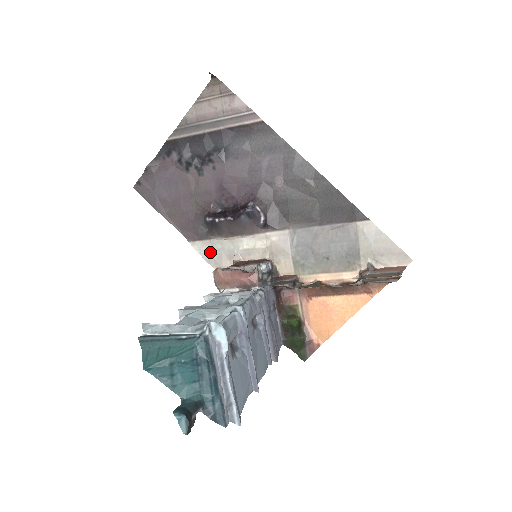
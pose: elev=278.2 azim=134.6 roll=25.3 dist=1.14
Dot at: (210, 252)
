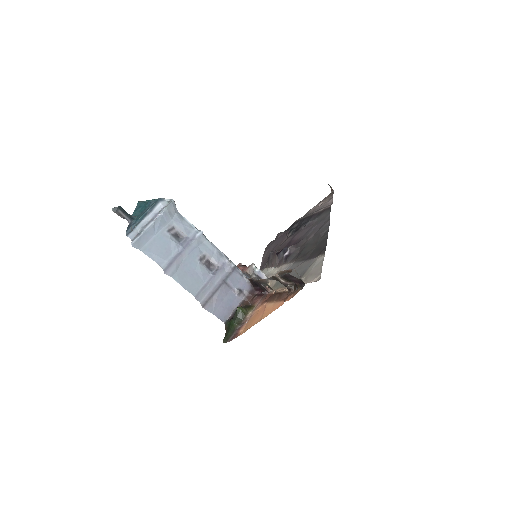
Dot at: occluded
